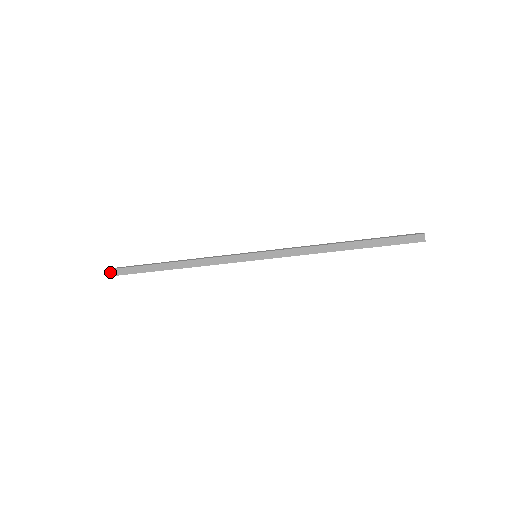
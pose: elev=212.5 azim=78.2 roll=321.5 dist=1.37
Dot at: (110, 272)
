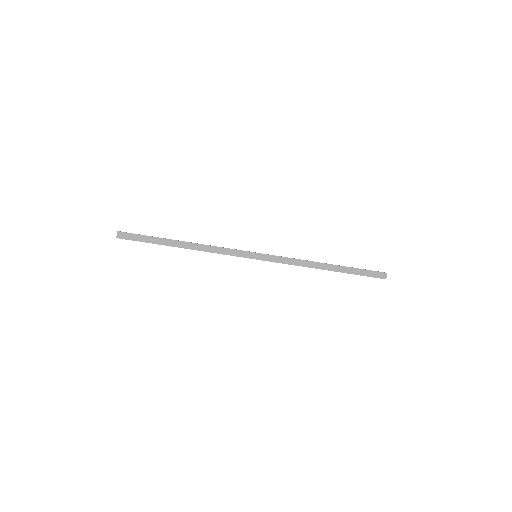
Dot at: (121, 234)
